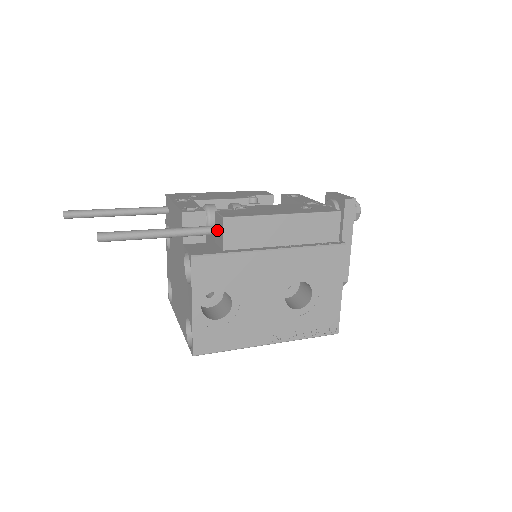
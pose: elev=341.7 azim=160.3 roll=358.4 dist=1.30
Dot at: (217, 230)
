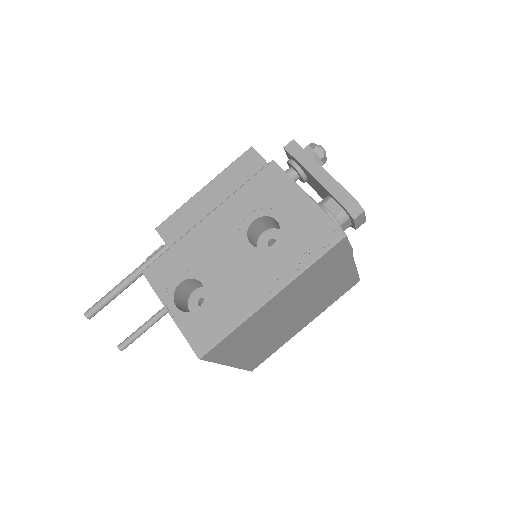
Dot at: (166, 245)
